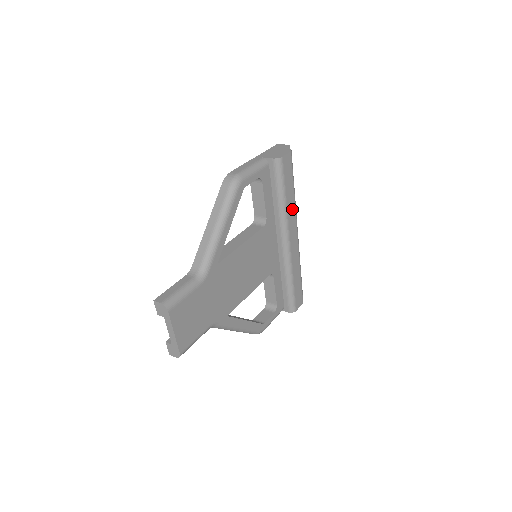
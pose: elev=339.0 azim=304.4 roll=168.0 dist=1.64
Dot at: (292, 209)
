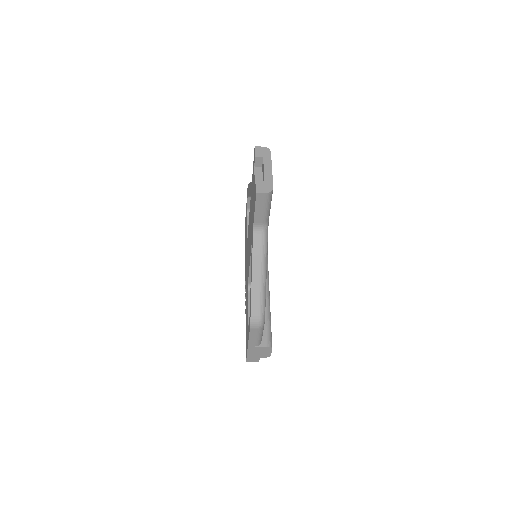
Dot at: occluded
